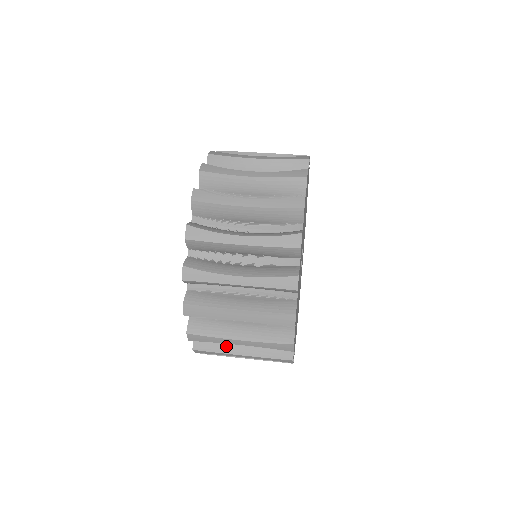
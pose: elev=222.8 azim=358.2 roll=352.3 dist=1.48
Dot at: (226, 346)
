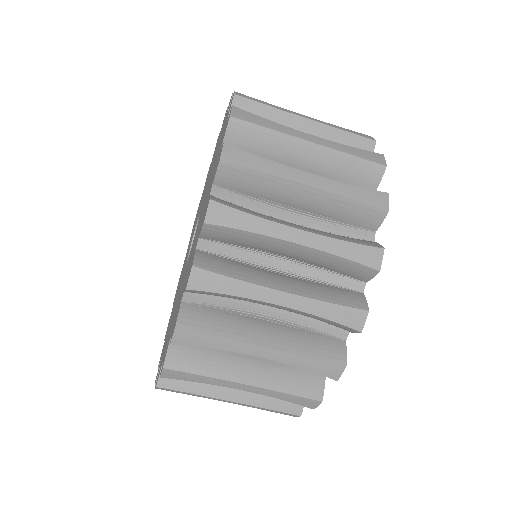
Dot at: (254, 274)
